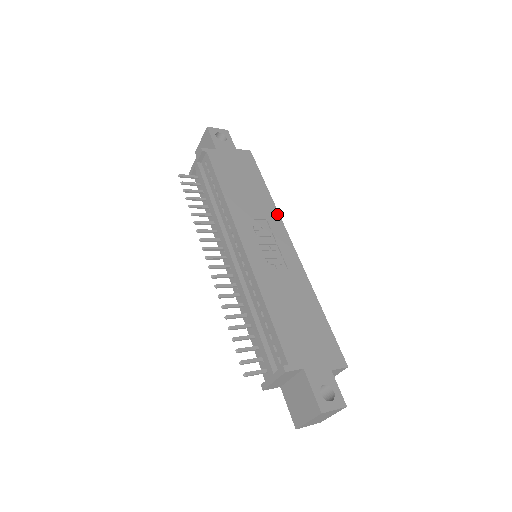
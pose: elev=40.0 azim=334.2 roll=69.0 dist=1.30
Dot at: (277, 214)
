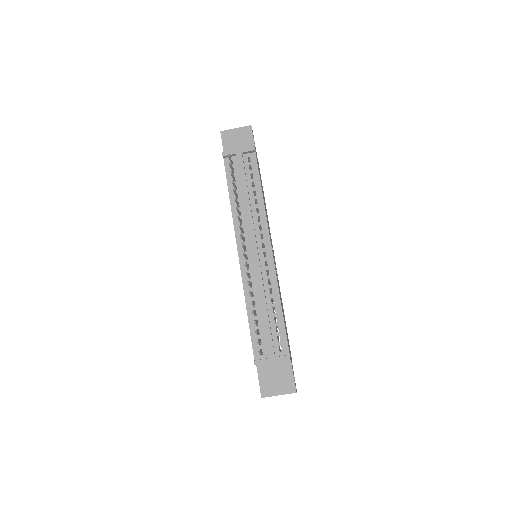
Dot at: occluded
